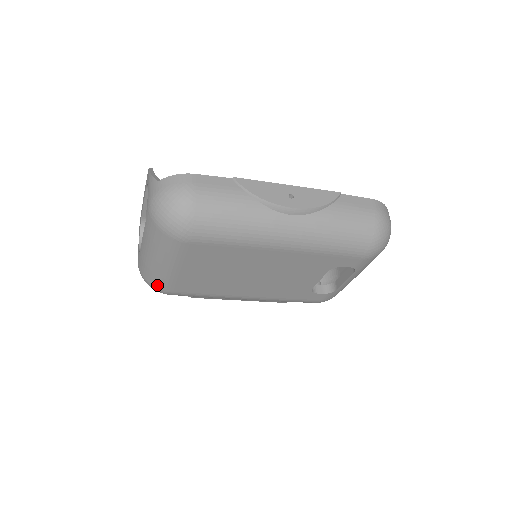
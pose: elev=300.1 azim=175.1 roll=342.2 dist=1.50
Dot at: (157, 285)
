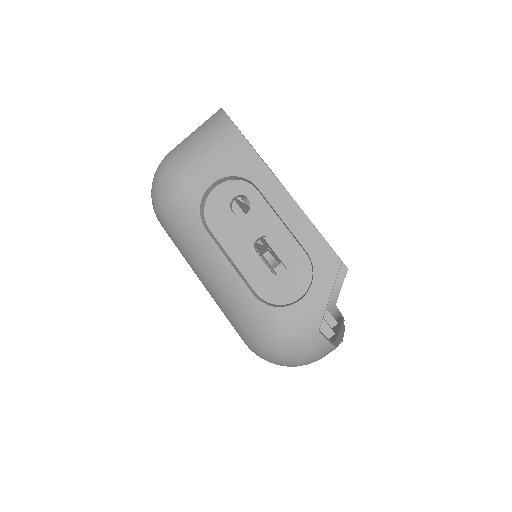
Dot at: (164, 227)
